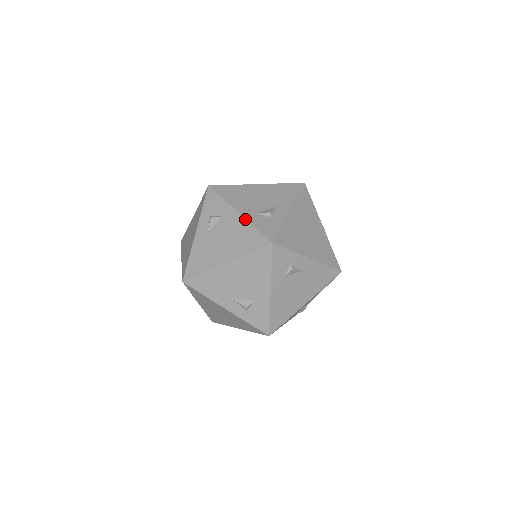
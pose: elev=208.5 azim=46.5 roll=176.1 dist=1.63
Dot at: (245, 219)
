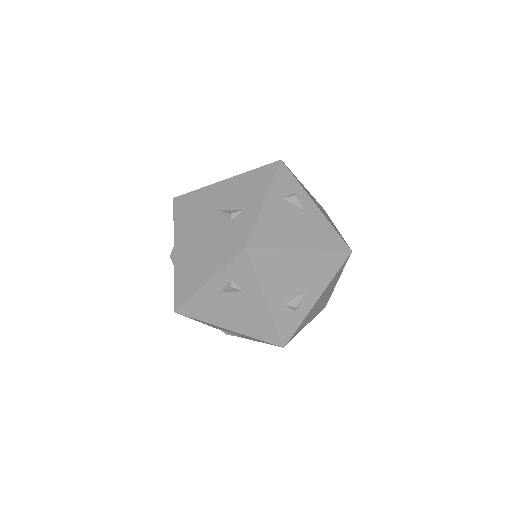
Dot at: occluded
